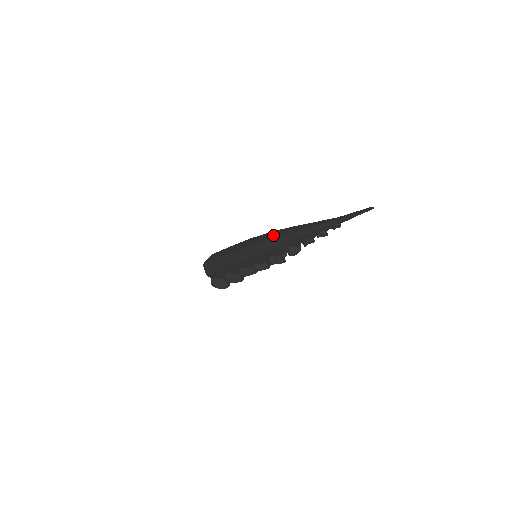
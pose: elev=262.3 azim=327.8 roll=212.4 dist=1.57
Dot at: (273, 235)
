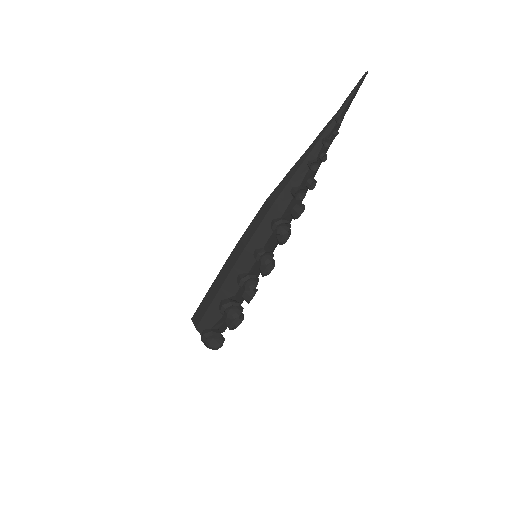
Dot at: occluded
